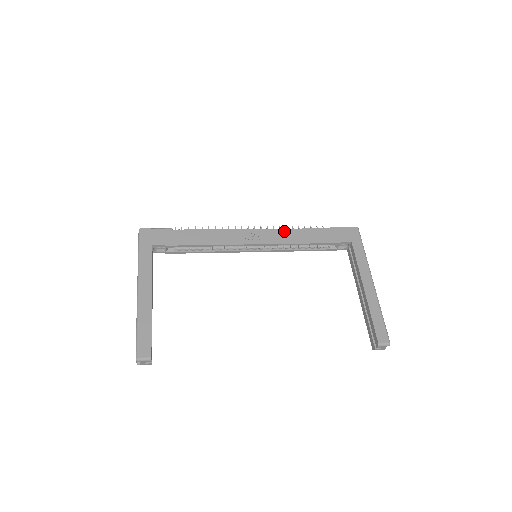
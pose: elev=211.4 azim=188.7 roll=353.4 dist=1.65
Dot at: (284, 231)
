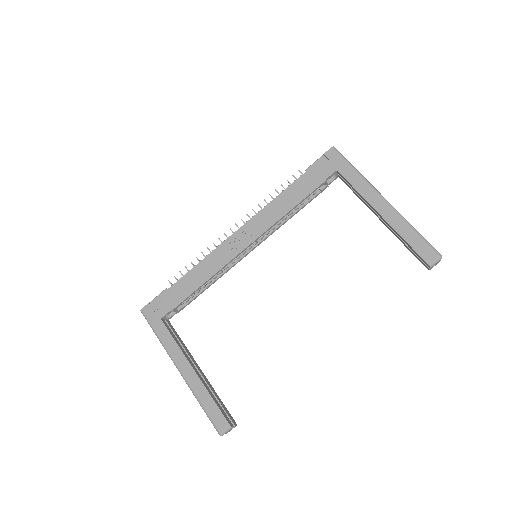
Dot at: (264, 211)
